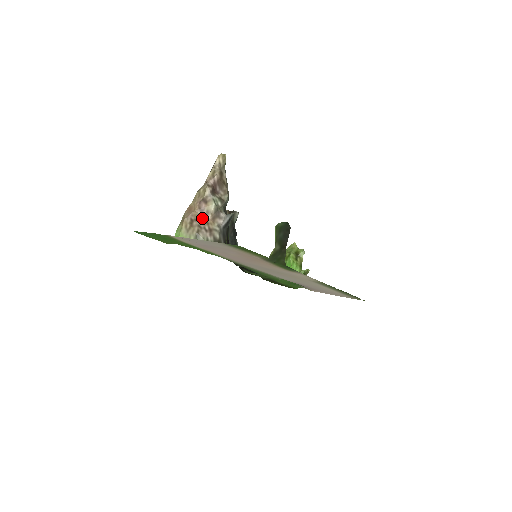
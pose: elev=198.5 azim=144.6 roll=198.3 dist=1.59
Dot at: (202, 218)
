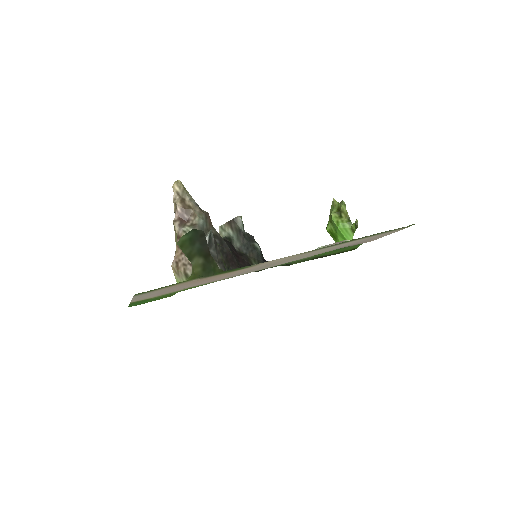
Dot at: (184, 255)
